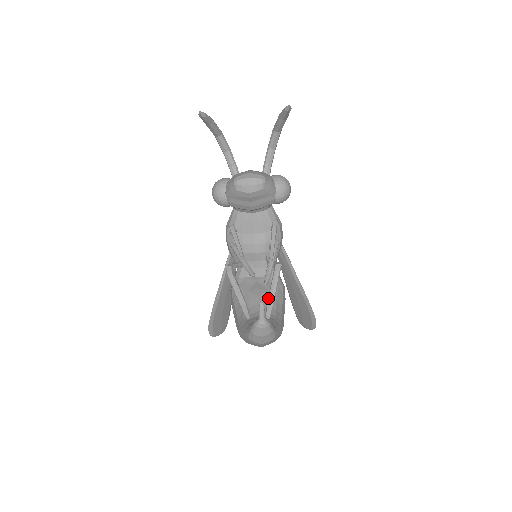
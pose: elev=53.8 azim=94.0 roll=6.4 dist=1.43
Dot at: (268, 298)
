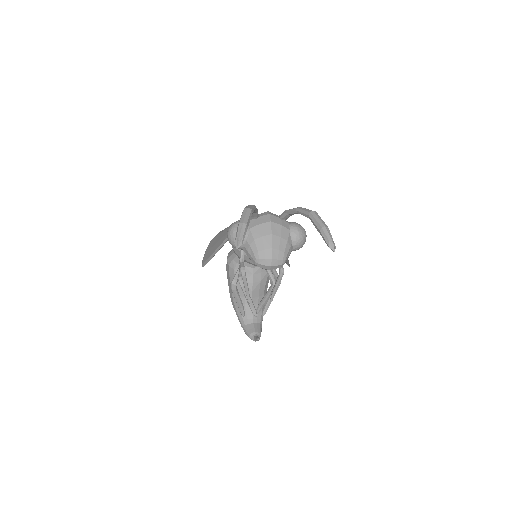
Dot at: (261, 303)
